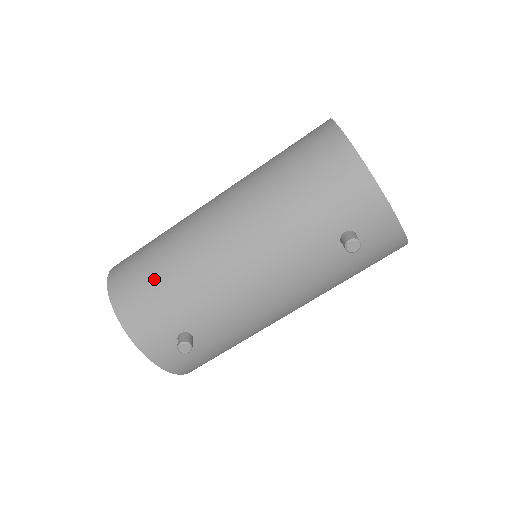
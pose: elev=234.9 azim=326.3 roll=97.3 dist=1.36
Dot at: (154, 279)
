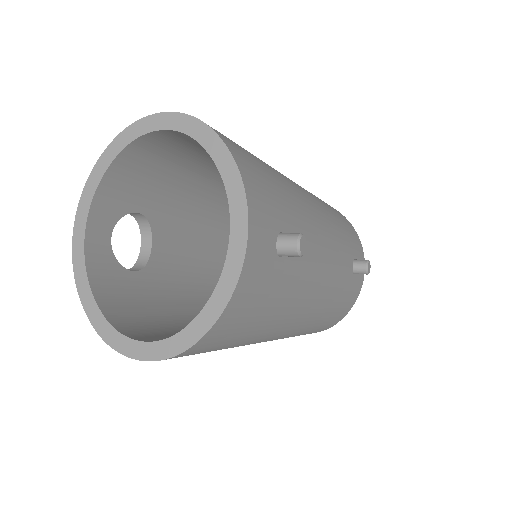
Dot at: (256, 158)
